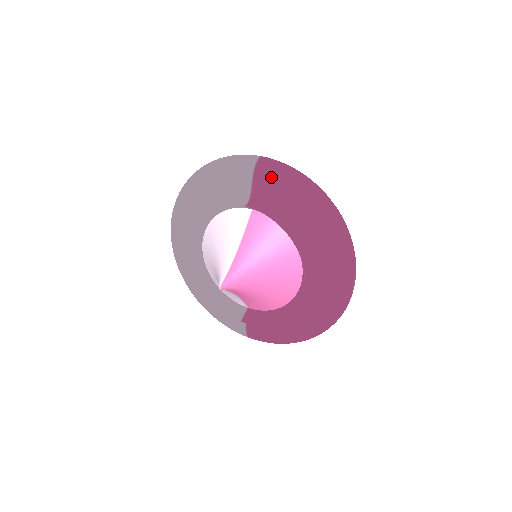
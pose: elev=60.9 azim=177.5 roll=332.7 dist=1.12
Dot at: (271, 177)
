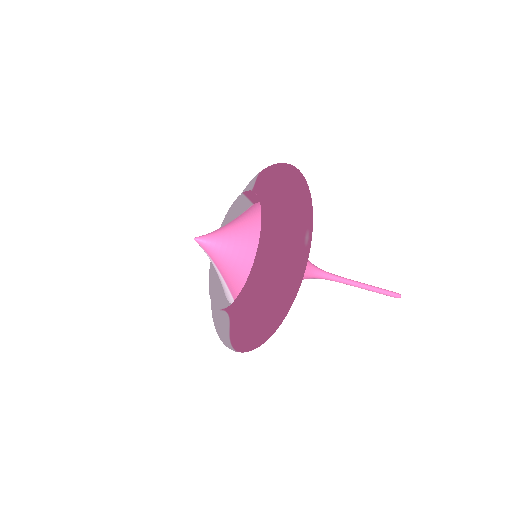
Dot at: (266, 170)
